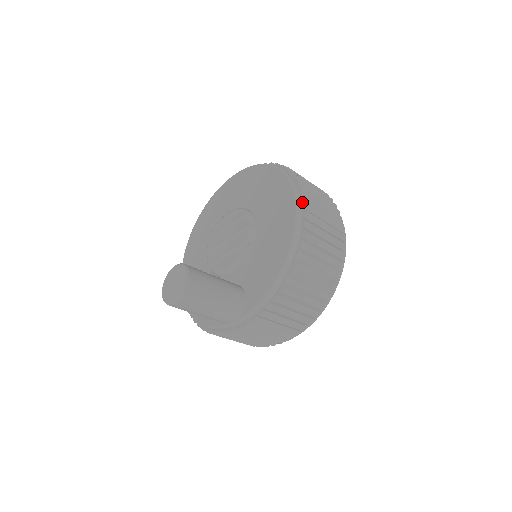
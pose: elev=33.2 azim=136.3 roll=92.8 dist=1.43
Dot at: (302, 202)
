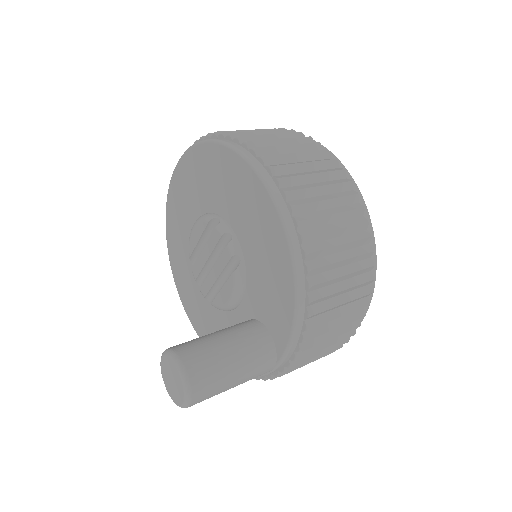
Dot at: (273, 180)
